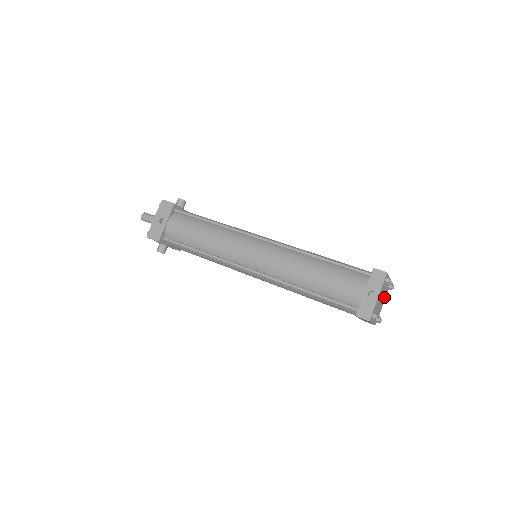
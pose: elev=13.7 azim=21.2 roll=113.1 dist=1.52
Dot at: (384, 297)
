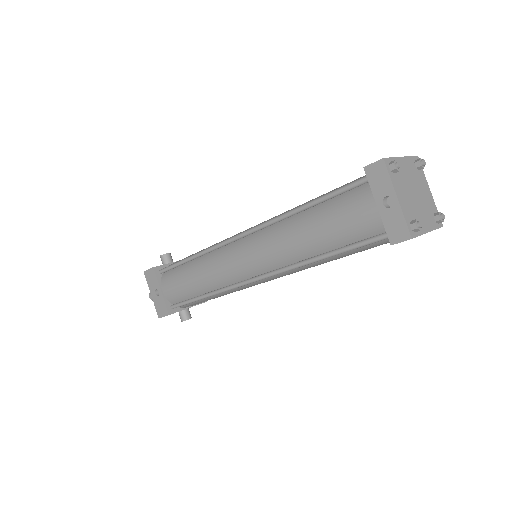
Dot at: (421, 185)
